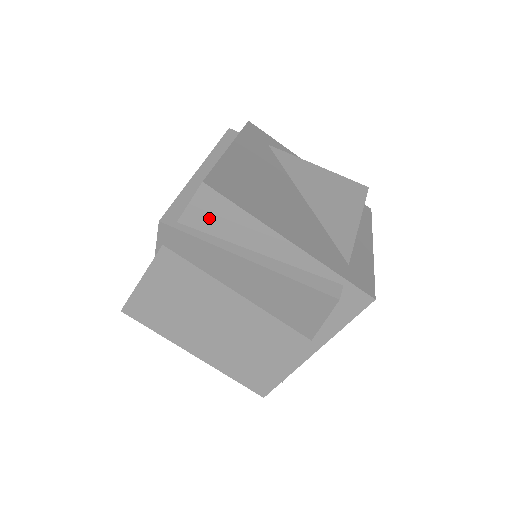
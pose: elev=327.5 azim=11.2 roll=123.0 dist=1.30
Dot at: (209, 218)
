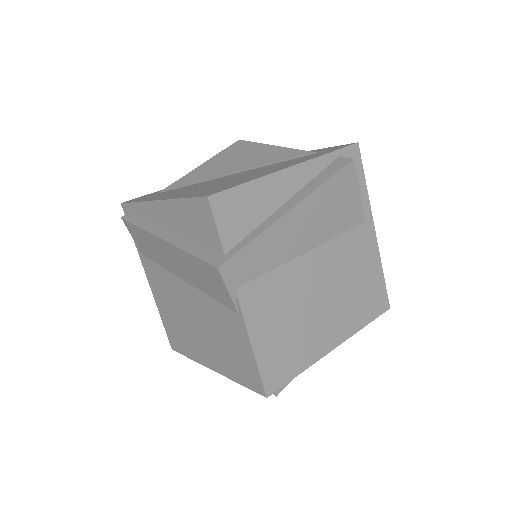
Dot at: (238, 220)
